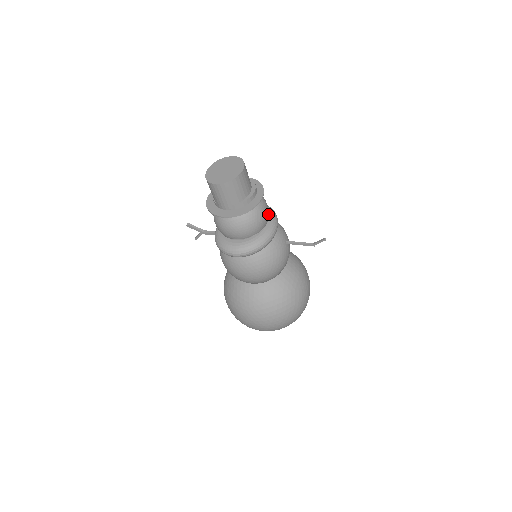
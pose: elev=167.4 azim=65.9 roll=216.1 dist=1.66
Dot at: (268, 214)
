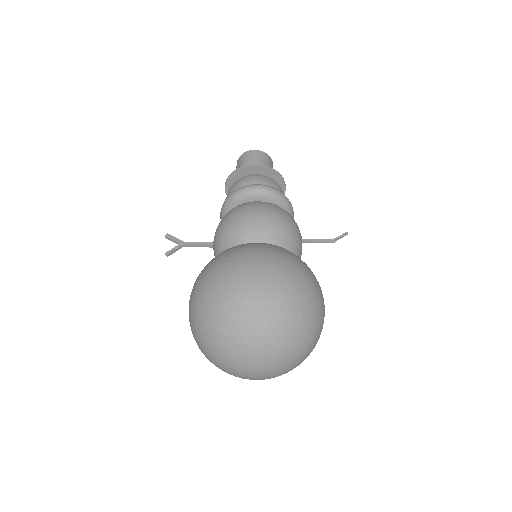
Dot at: occluded
